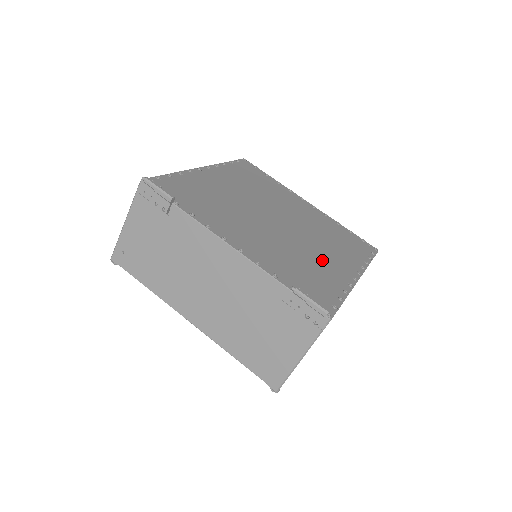
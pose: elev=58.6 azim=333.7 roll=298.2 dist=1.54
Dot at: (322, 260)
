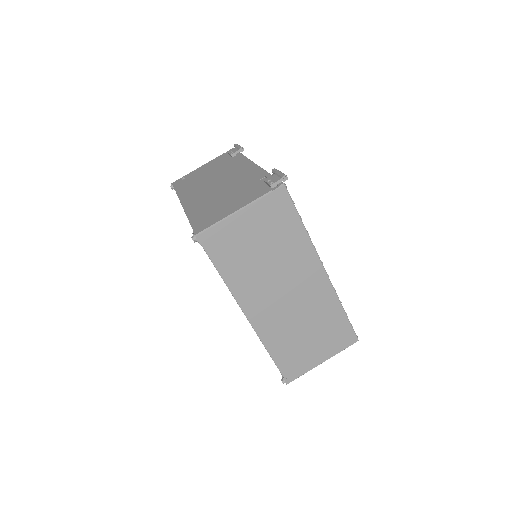
Dot at: occluded
